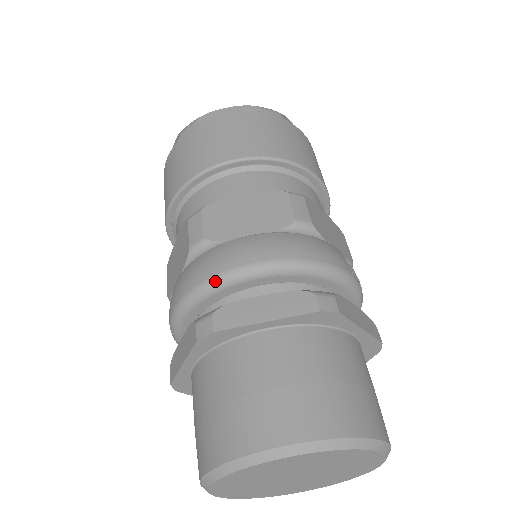
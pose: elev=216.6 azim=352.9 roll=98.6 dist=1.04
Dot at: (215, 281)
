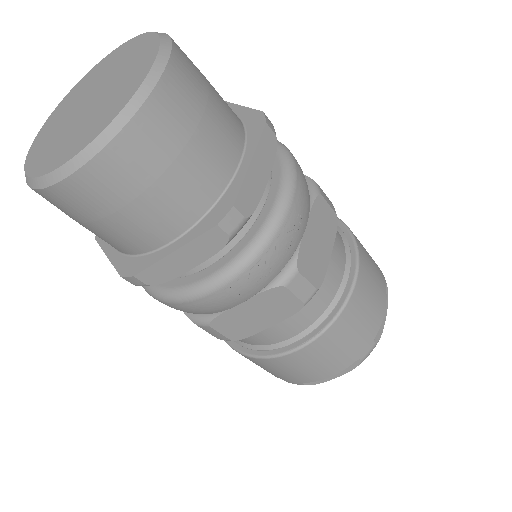
Dot at: occluded
